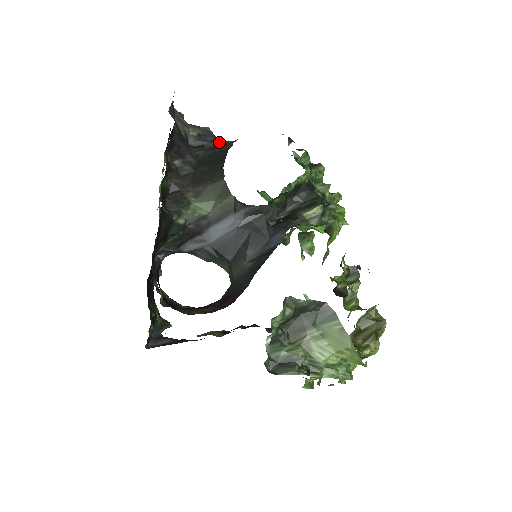
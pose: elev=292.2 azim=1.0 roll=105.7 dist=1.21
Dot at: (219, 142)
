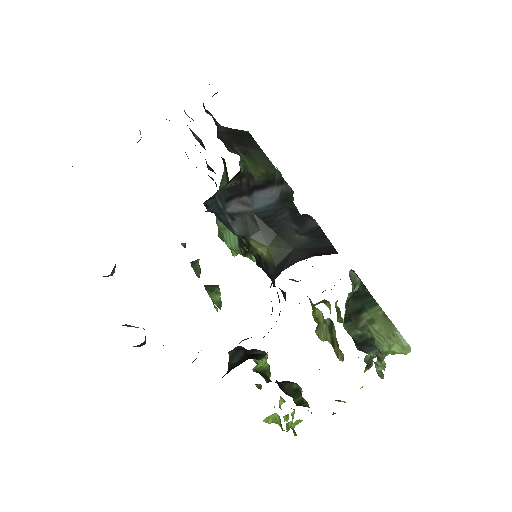
Dot at: (226, 127)
